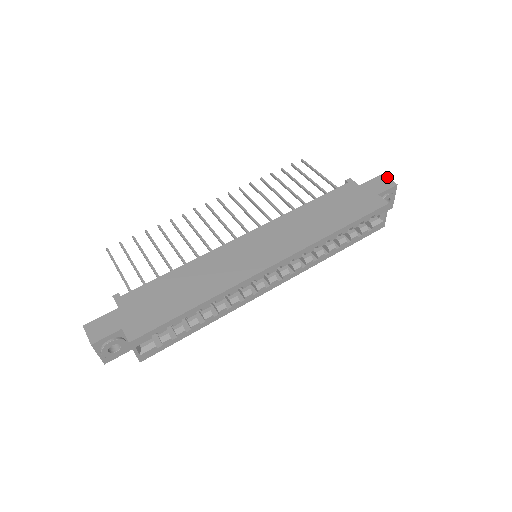
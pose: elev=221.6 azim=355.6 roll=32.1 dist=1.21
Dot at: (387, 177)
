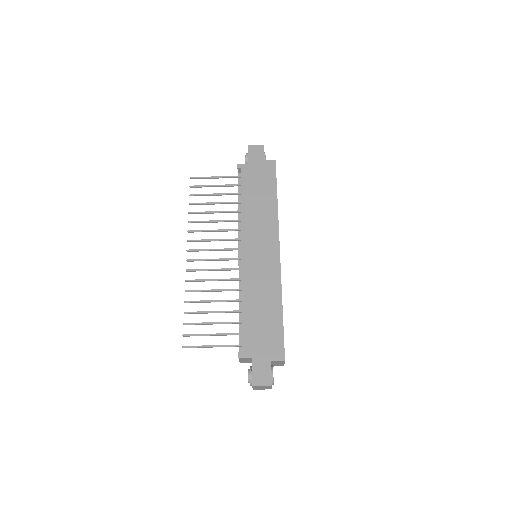
Dot at: (253, 145)
